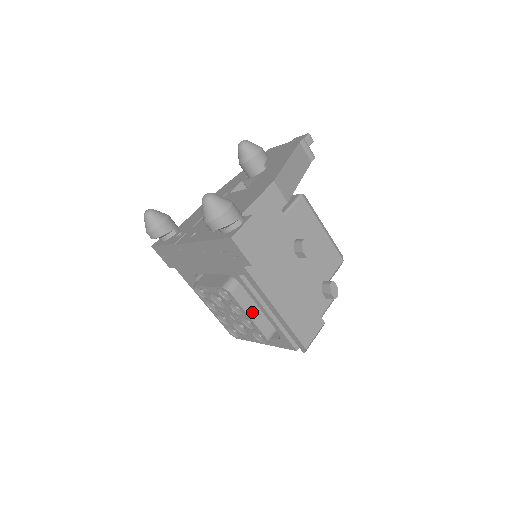
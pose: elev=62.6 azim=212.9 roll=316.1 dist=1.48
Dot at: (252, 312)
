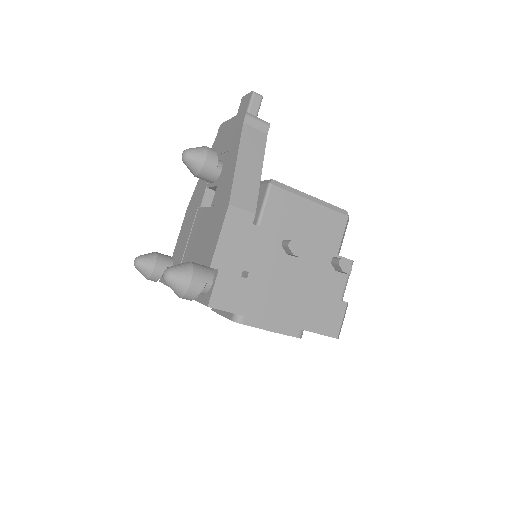
Dot at: (271, 325)
